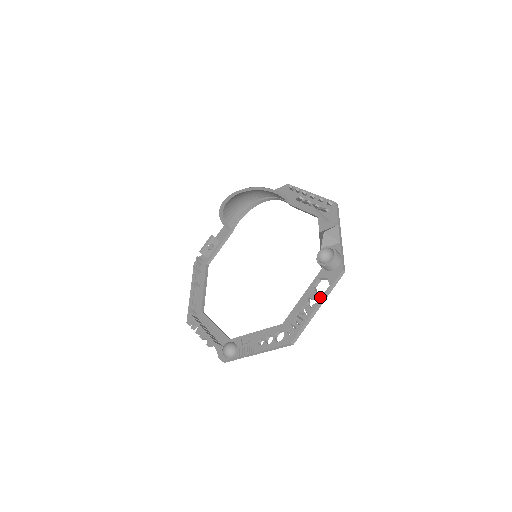
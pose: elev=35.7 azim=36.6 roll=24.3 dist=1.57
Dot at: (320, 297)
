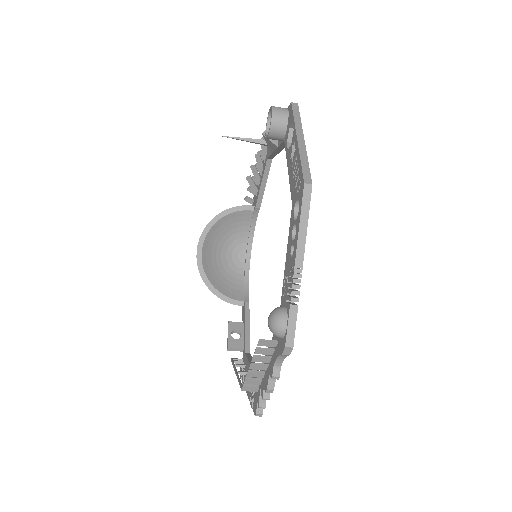
Dot at: (294, 135)
